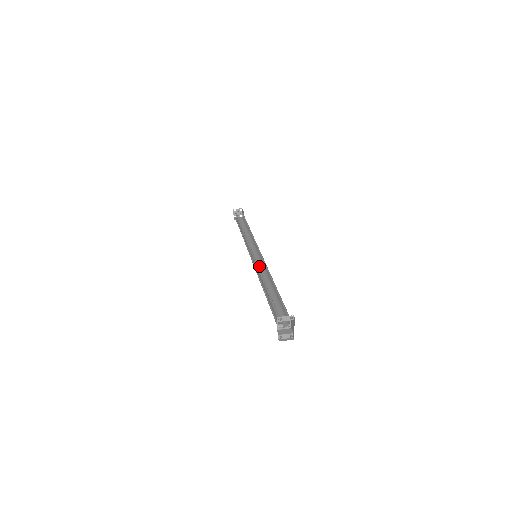
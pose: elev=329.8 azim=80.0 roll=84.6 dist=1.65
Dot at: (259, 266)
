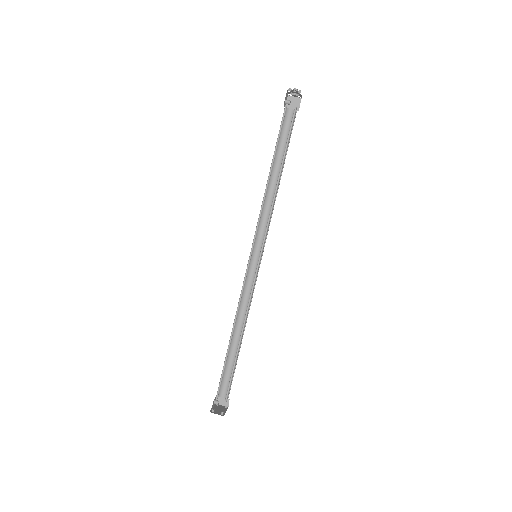
Dot at: (253, 274)
